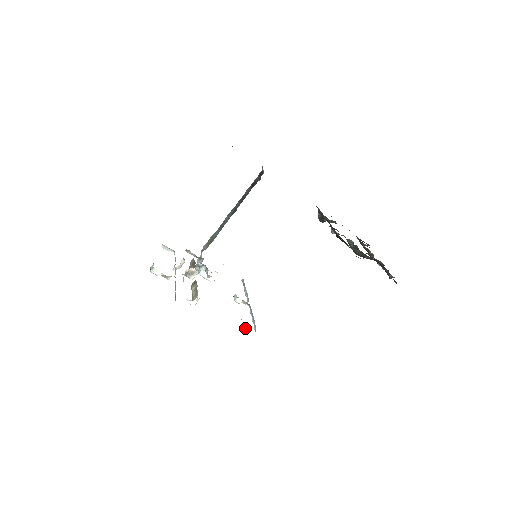
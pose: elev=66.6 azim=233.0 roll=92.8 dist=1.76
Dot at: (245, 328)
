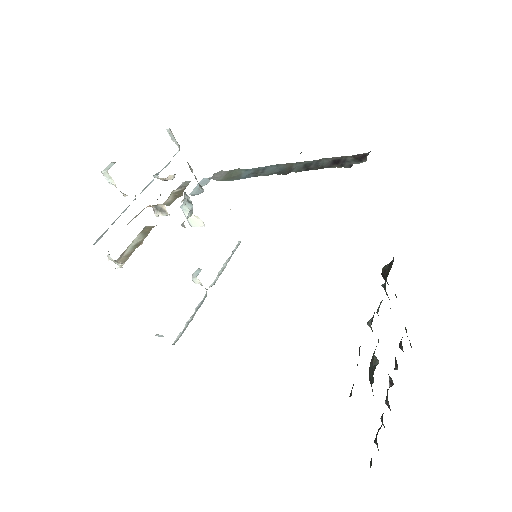
Dot at: (161, 335)
